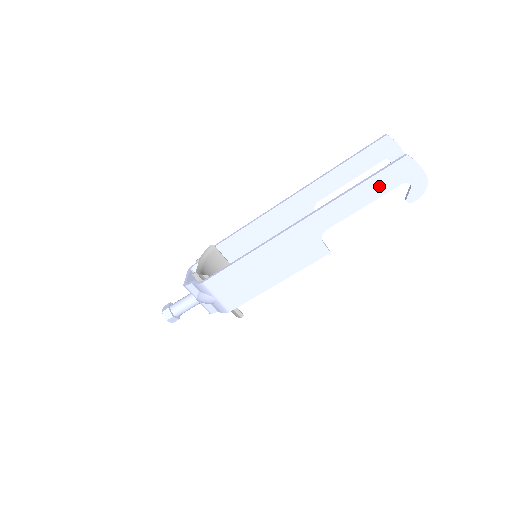
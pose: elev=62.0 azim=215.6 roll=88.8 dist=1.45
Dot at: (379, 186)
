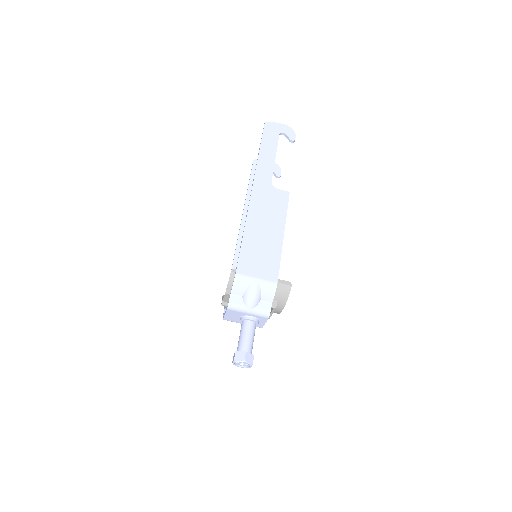
Dot at: (270, 143)
